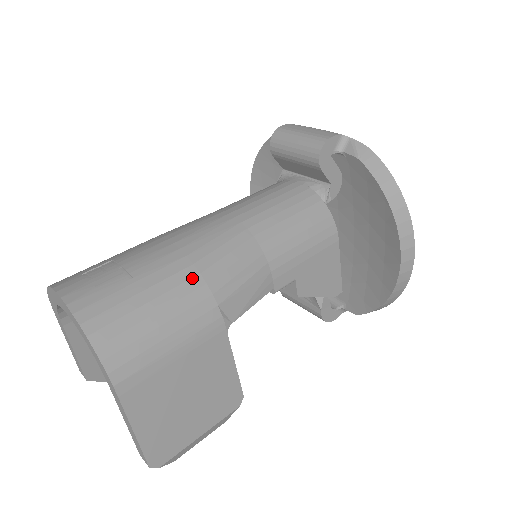
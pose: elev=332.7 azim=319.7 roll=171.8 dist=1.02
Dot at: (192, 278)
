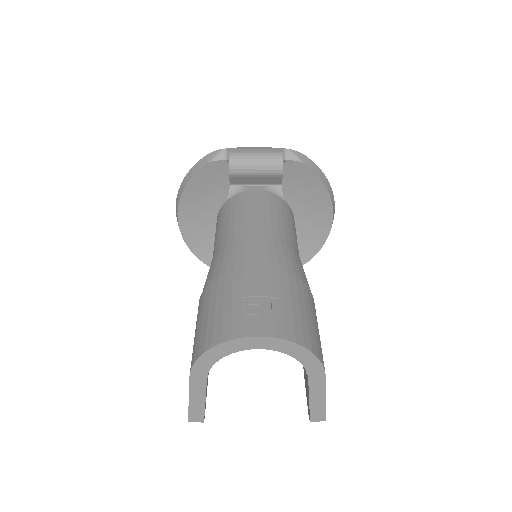
Dot at: (296, 280)
